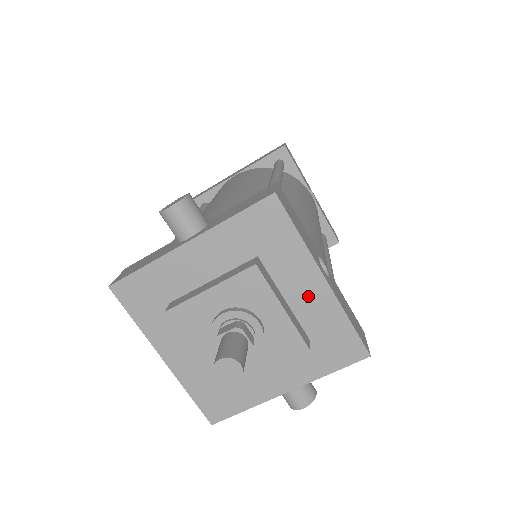
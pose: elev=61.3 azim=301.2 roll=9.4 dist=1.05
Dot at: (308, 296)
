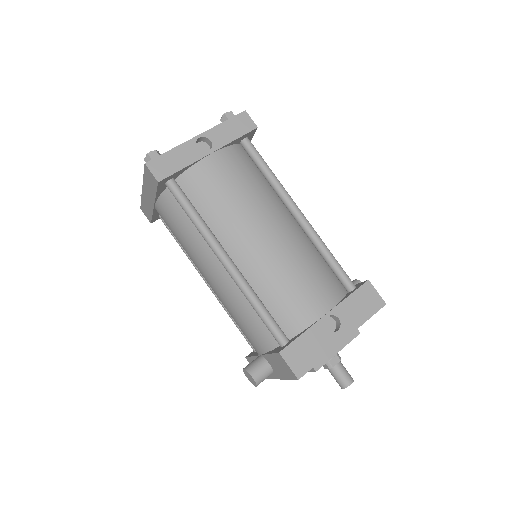
Dot at: occluded
